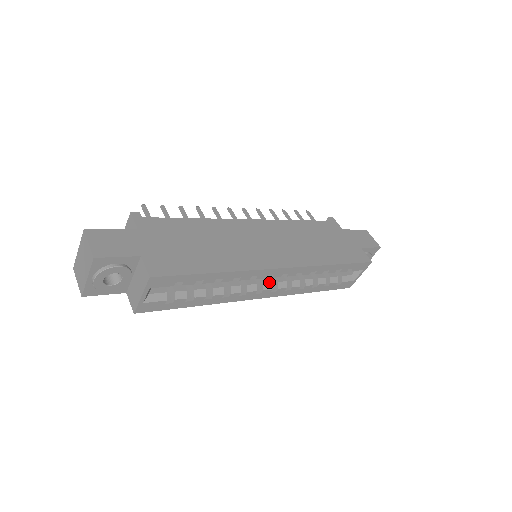
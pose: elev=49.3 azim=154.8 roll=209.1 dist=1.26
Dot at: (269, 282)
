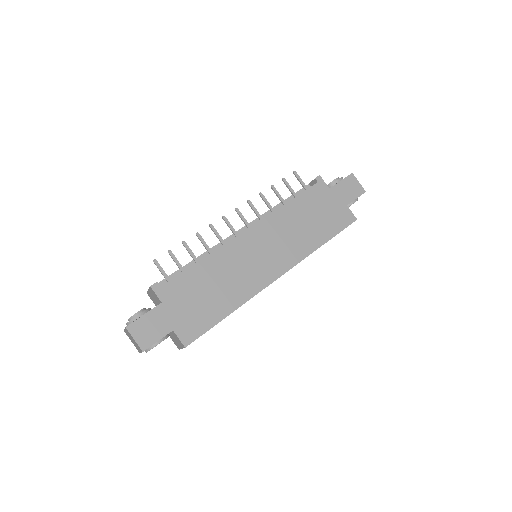
Dot at: occluded
